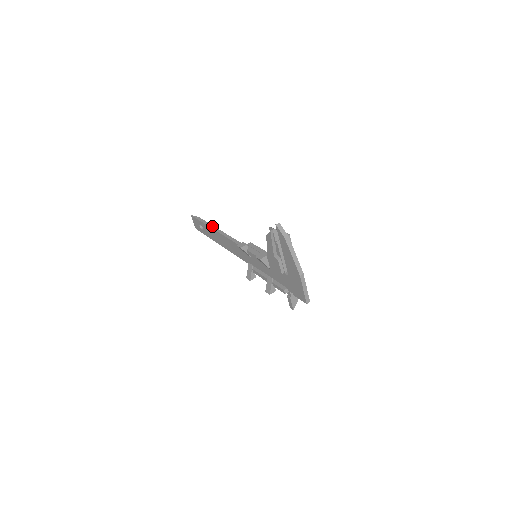
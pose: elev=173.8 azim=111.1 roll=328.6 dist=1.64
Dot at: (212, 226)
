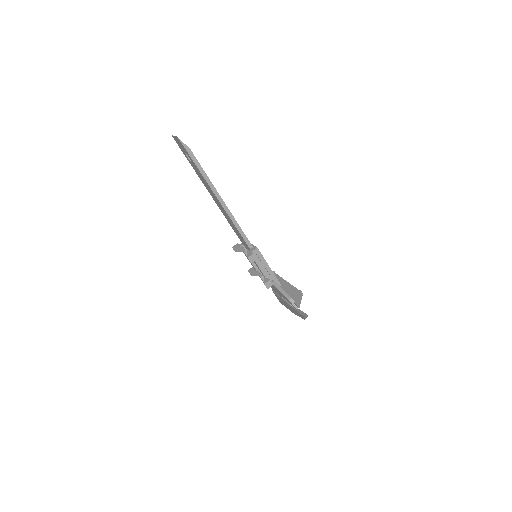
Dot at: (211, 185)
